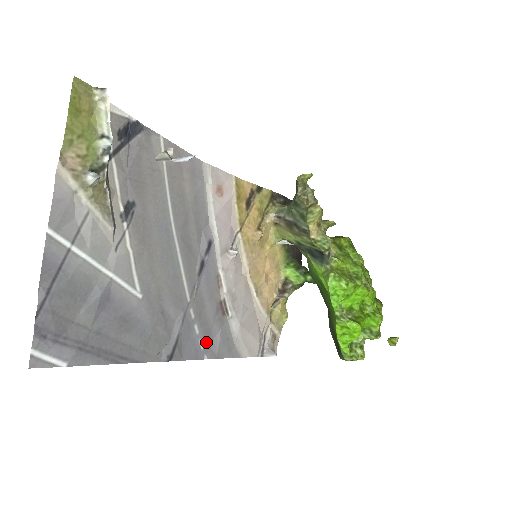
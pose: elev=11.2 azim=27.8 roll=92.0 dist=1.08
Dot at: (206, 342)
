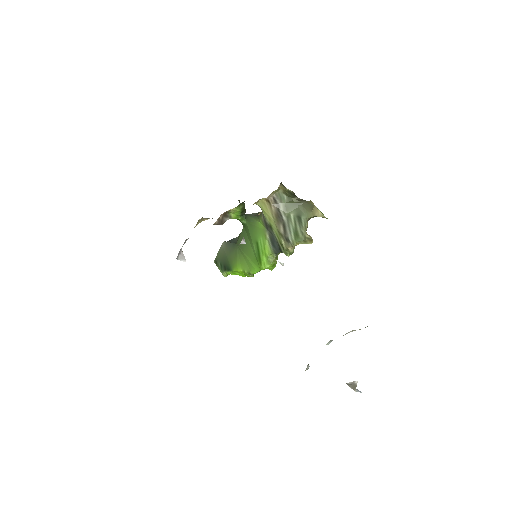
Dot at: occluded
